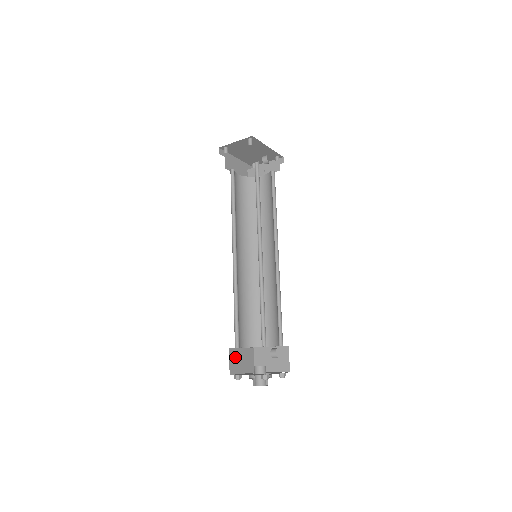
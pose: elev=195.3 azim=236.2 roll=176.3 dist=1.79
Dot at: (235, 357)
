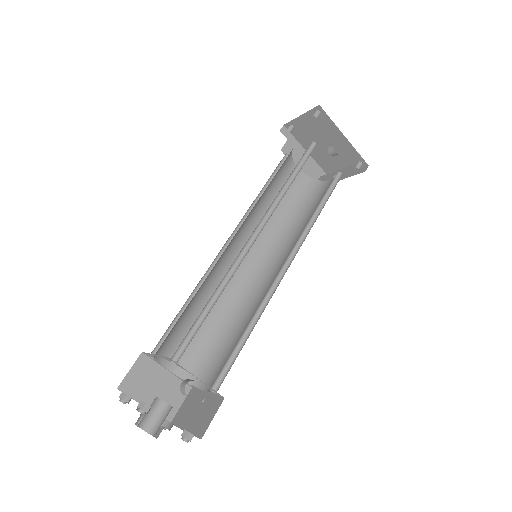
Dot at: (146, 373)
